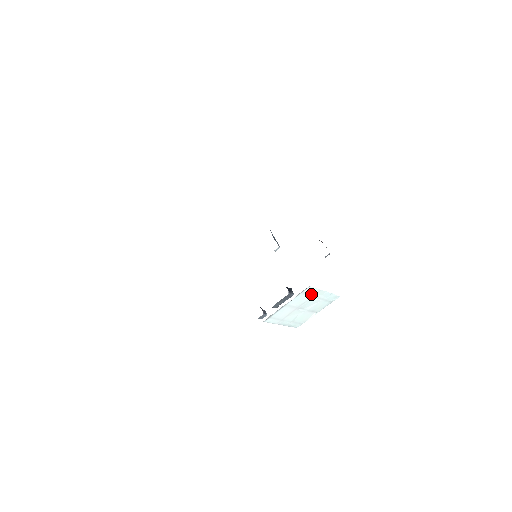
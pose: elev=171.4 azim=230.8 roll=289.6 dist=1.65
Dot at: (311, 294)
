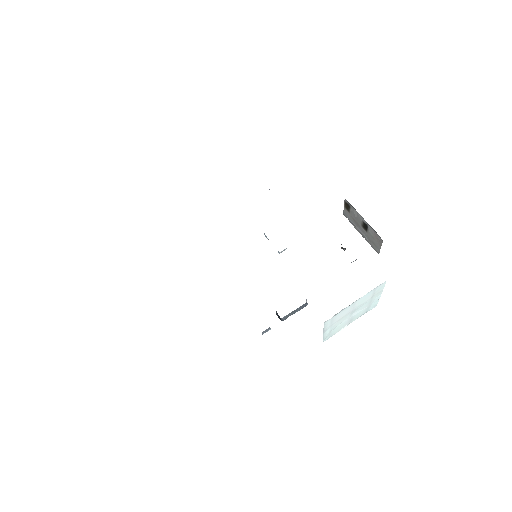
Dot at: (374, 293)
